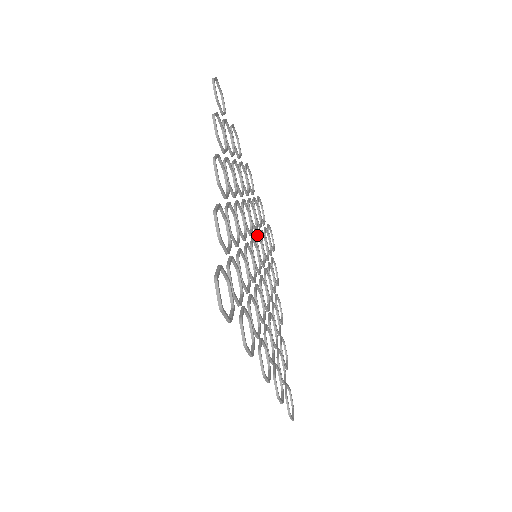
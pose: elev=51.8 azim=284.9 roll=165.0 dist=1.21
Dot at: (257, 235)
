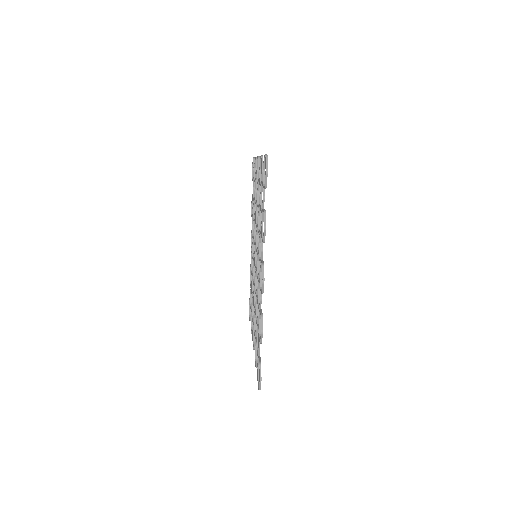
Dot at: occluded
